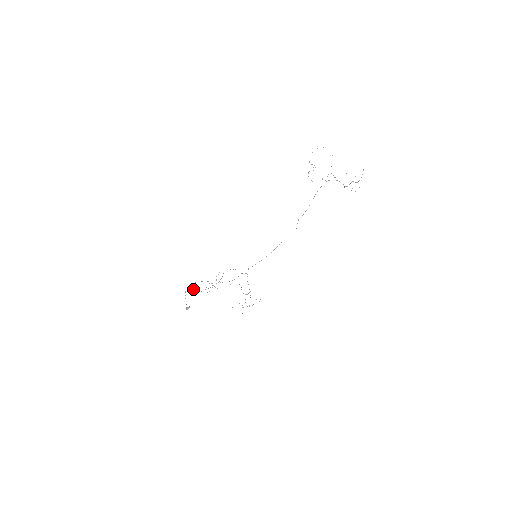
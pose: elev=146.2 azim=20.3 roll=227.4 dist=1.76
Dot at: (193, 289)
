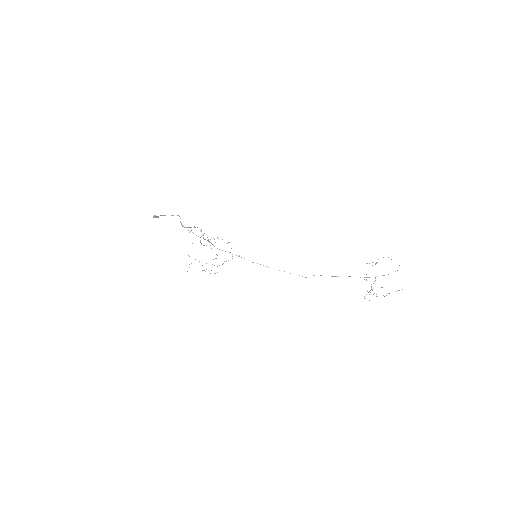
Dot at: (185, 227)
